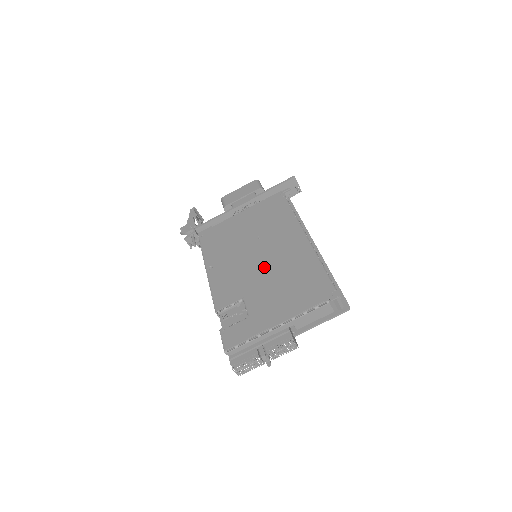
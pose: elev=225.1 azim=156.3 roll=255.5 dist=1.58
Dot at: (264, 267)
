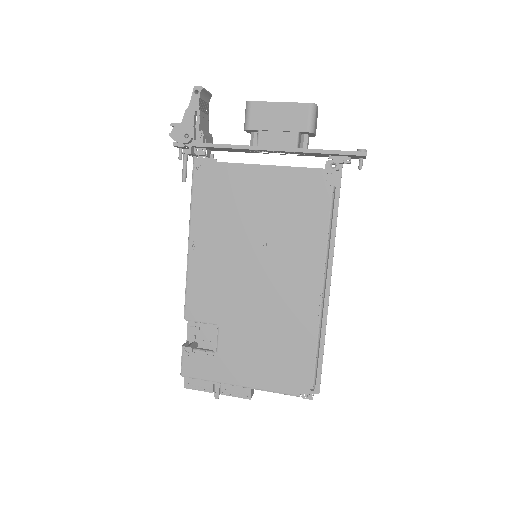
Dot at: (256, 299)
